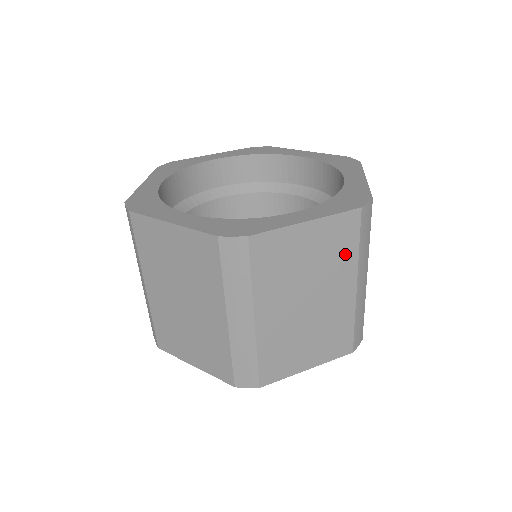
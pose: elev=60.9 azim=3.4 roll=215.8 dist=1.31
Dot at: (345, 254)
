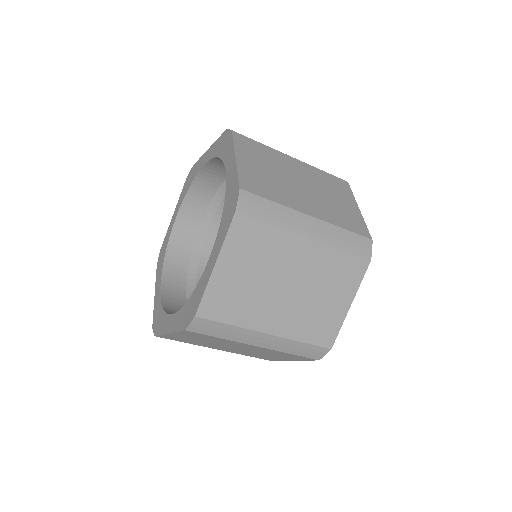
Dot at: (268, 240)
